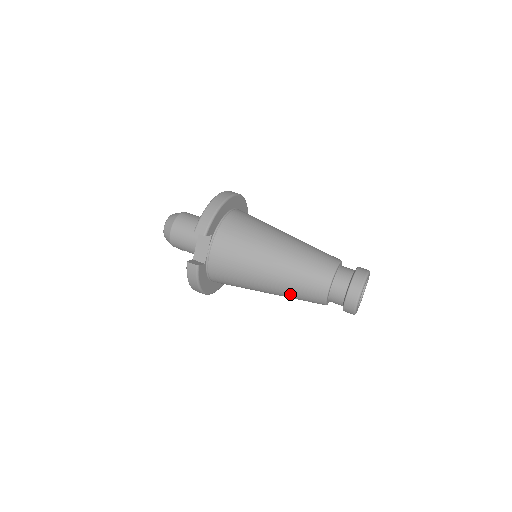
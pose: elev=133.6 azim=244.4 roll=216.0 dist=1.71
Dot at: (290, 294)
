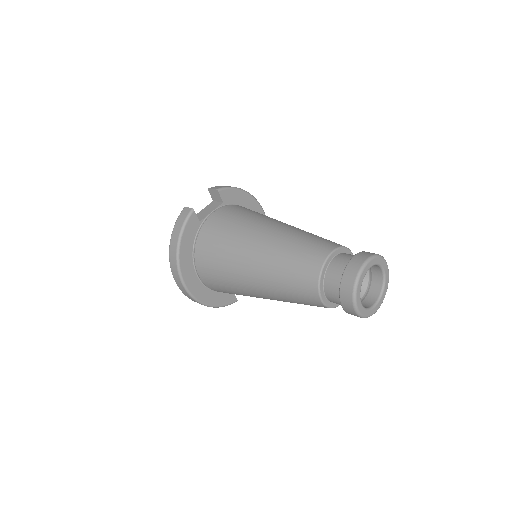
Dot at: (278, 265)
